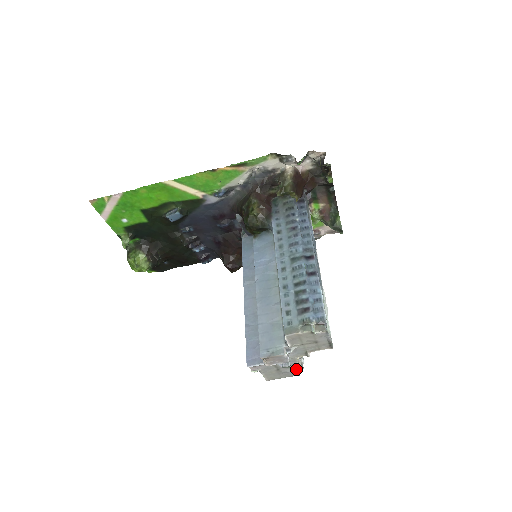
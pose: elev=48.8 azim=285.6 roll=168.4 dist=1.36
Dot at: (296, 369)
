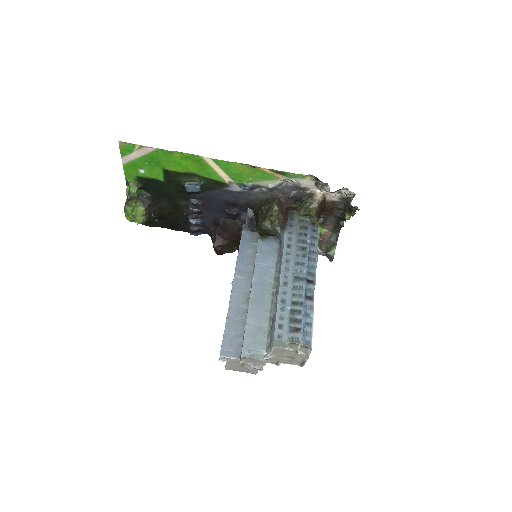
Dot at: occluded
